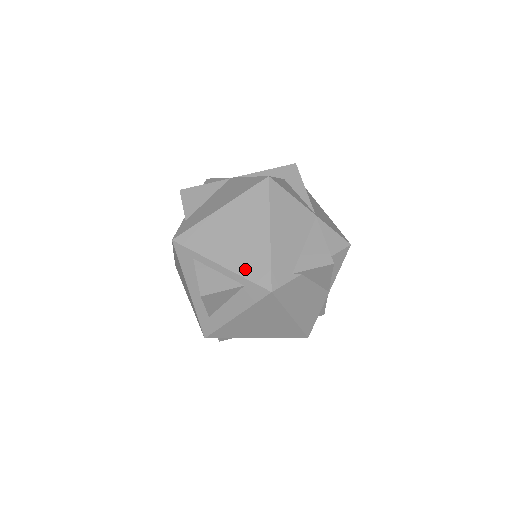
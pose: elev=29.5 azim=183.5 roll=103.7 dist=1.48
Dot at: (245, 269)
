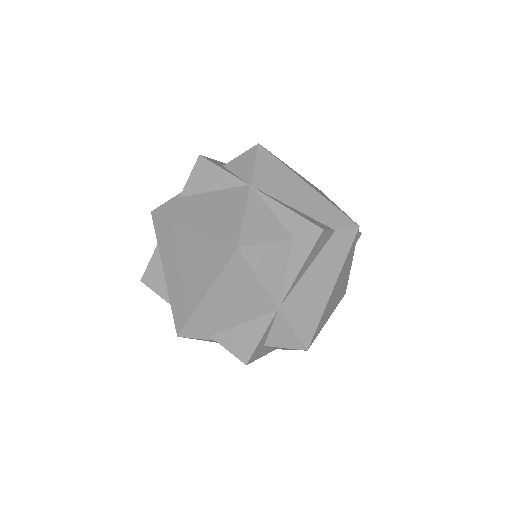
Dot at: (174, 299)
